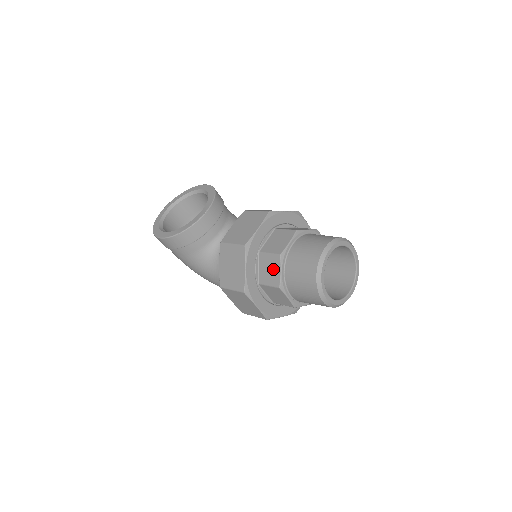
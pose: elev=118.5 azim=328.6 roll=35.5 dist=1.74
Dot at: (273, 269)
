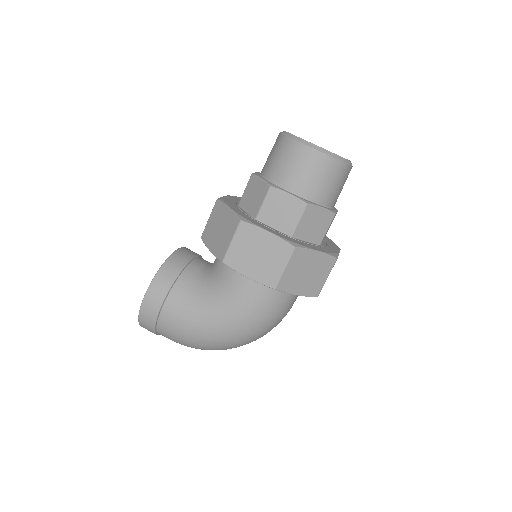
Dot at: (255, 189)
